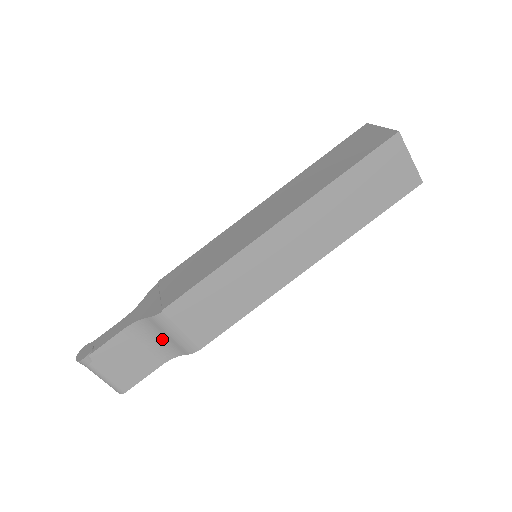
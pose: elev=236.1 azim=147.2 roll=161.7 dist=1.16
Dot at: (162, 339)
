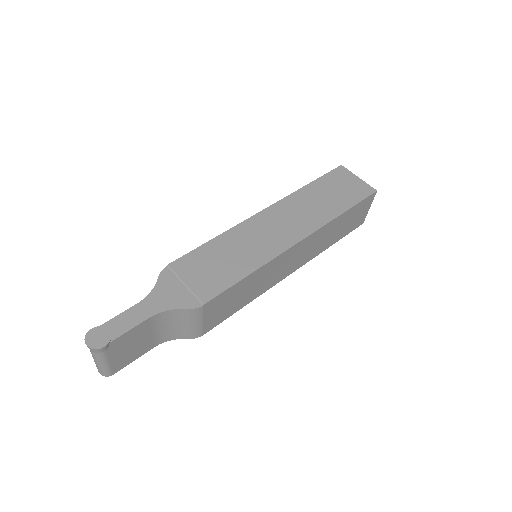
Dot at: (175, 326)
